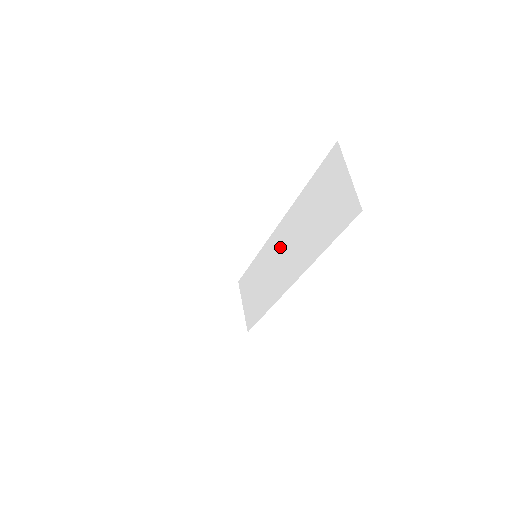
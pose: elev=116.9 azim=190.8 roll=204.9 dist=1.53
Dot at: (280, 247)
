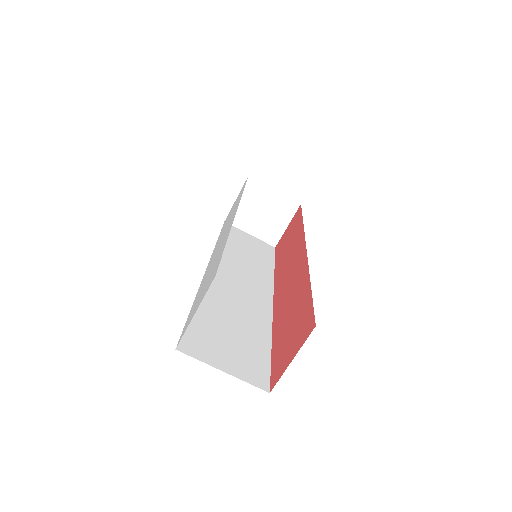
Dot at: occluded
